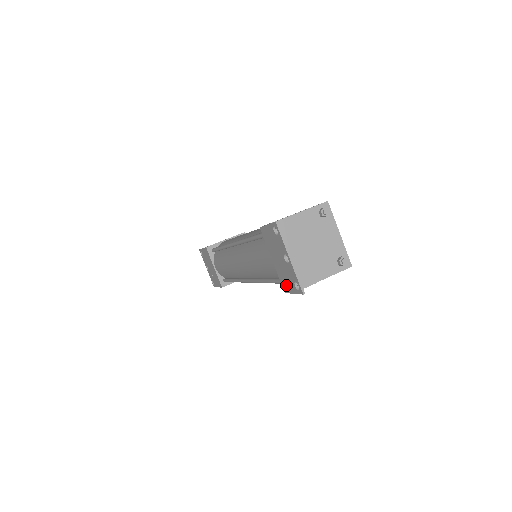
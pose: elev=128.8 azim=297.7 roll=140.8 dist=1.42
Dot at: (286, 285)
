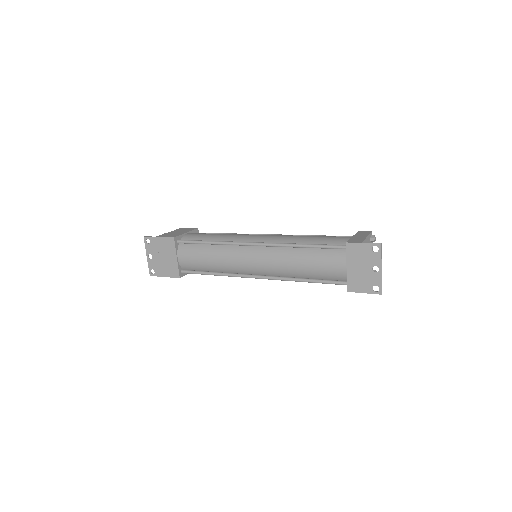
Dot at: (356, 287)
